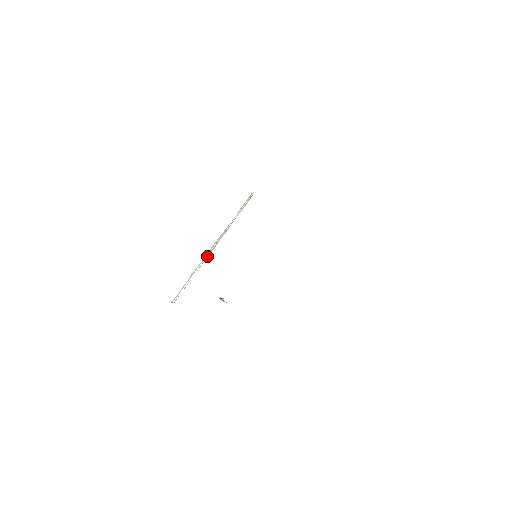
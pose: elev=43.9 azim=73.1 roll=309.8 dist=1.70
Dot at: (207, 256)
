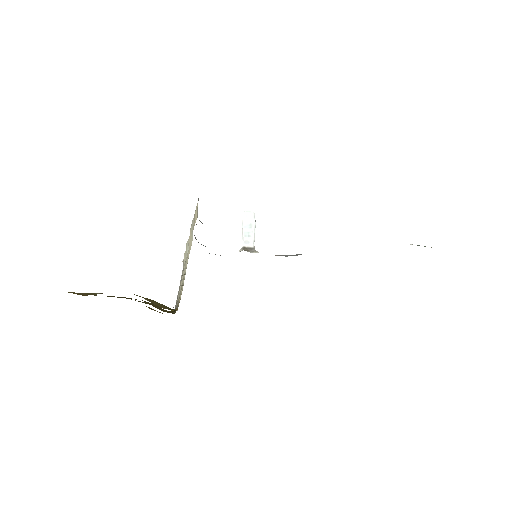
Dot at: occluded
